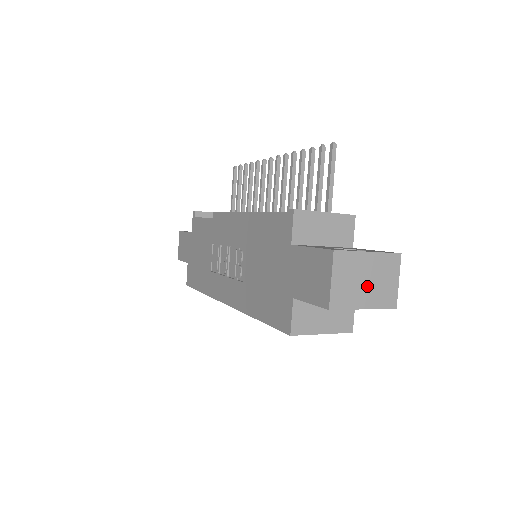
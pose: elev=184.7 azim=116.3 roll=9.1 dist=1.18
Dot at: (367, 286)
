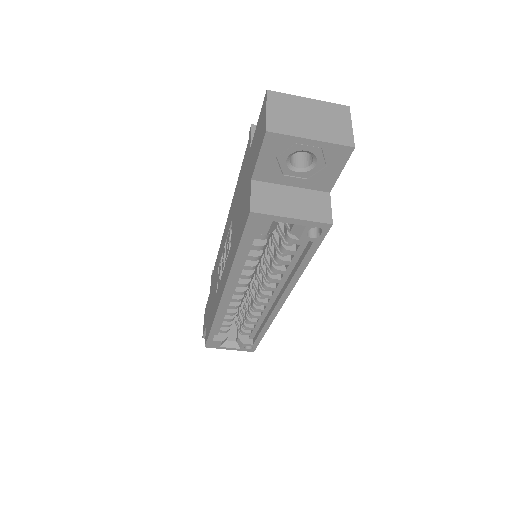
Dot at: (312, 122)
